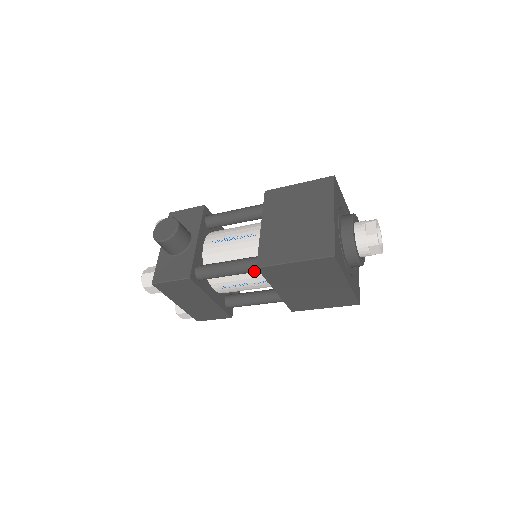
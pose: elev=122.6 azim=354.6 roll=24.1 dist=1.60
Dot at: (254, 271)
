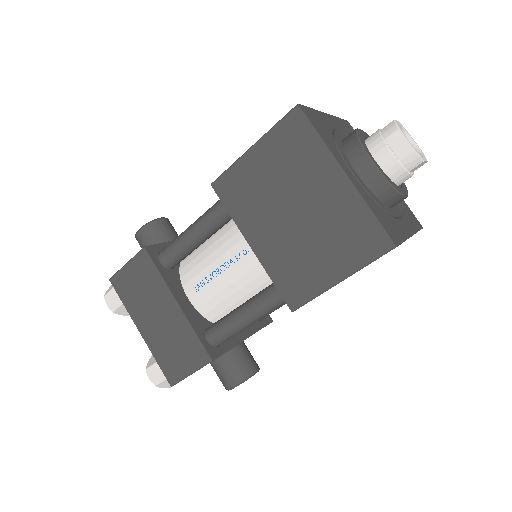
Dot at: (219, 213)
